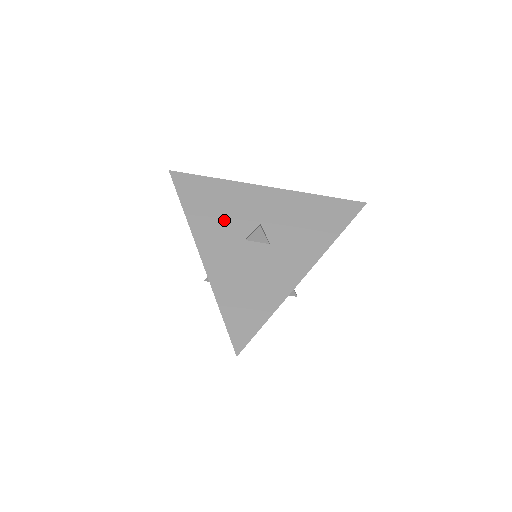
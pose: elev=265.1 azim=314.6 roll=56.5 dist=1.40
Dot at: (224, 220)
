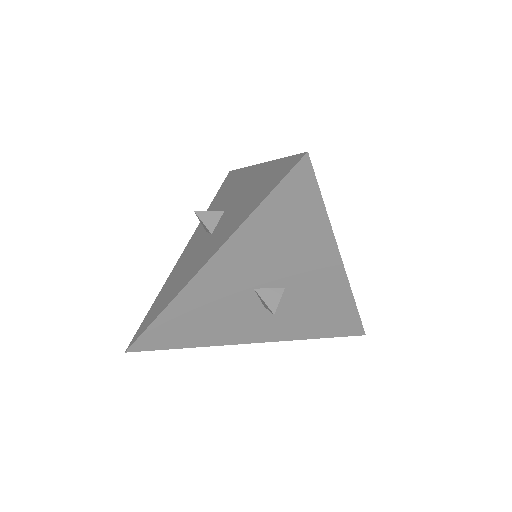
Dot at: occluded
